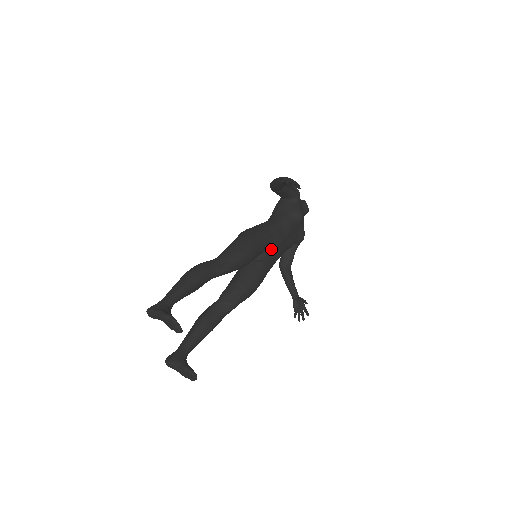
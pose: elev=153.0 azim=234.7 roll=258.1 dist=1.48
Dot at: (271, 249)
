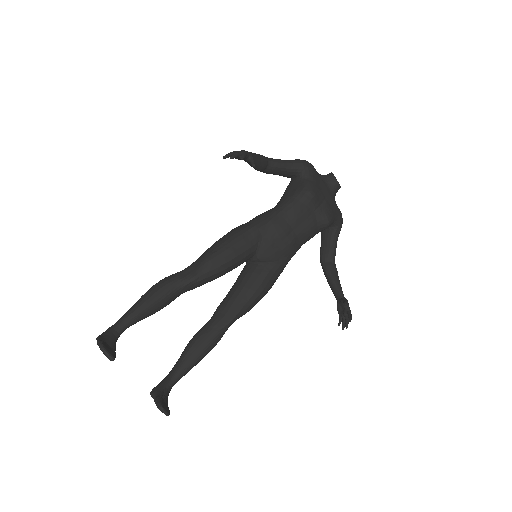
Dot at: (268, 244)
